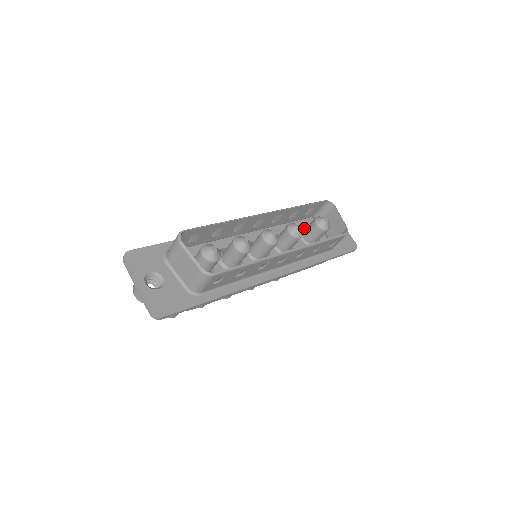
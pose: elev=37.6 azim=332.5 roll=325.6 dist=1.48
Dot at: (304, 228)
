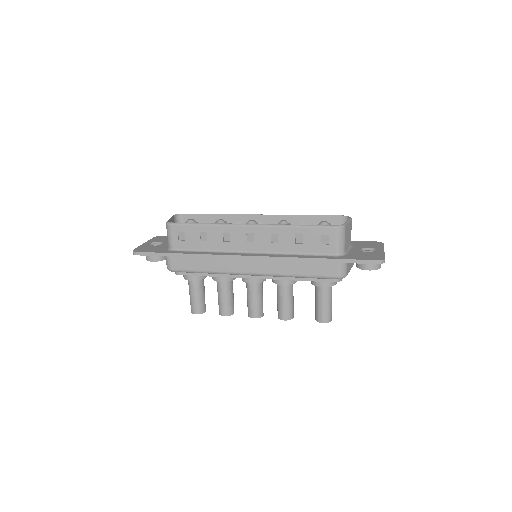
Dot at: occluded
